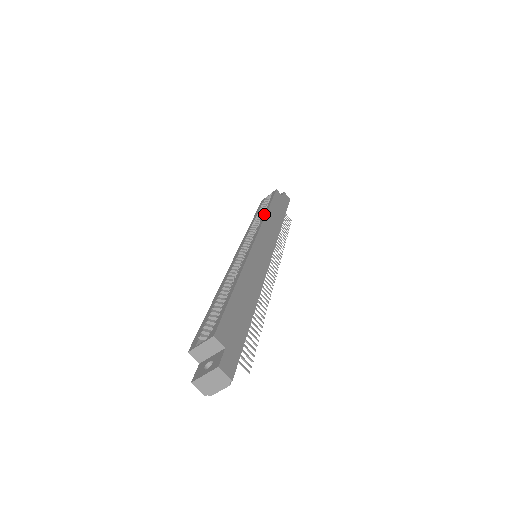
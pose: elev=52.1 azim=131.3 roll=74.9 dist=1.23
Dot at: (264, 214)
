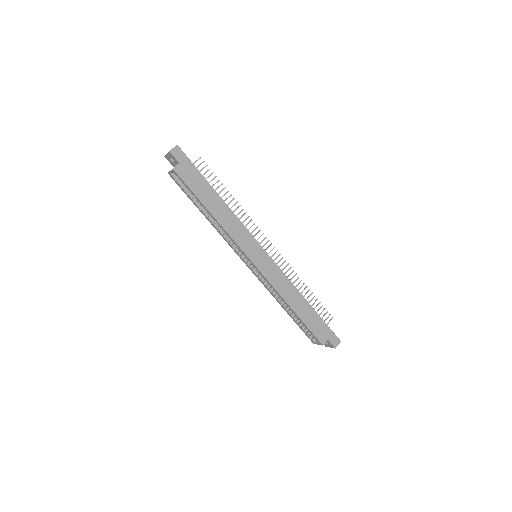
Dot at: (217, 223)
